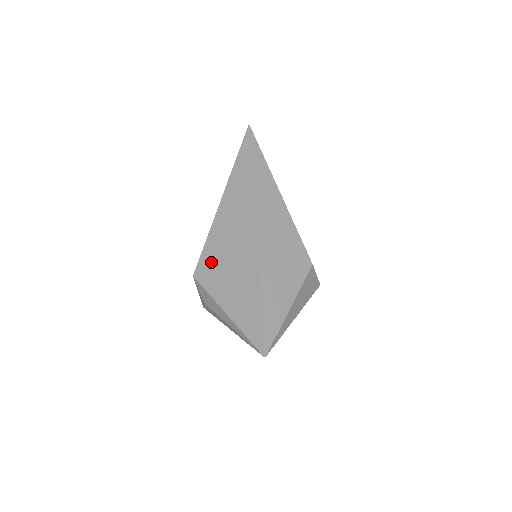
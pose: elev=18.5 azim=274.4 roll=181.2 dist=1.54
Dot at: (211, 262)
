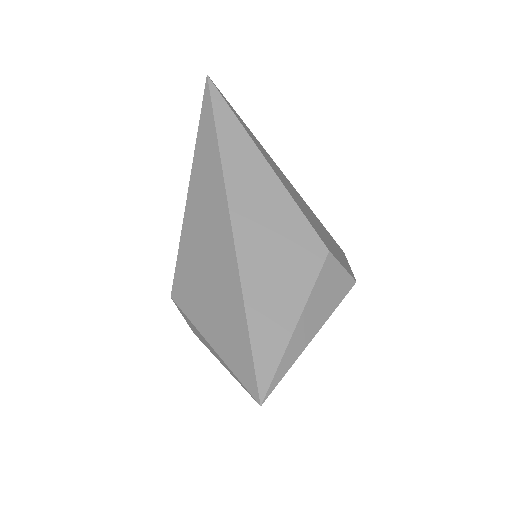
Dot at: (186, 273)
